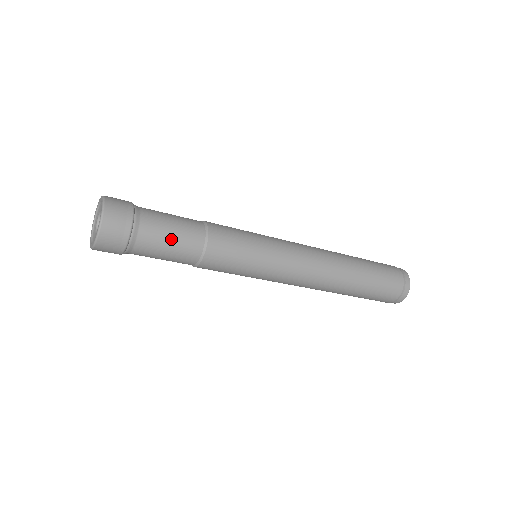
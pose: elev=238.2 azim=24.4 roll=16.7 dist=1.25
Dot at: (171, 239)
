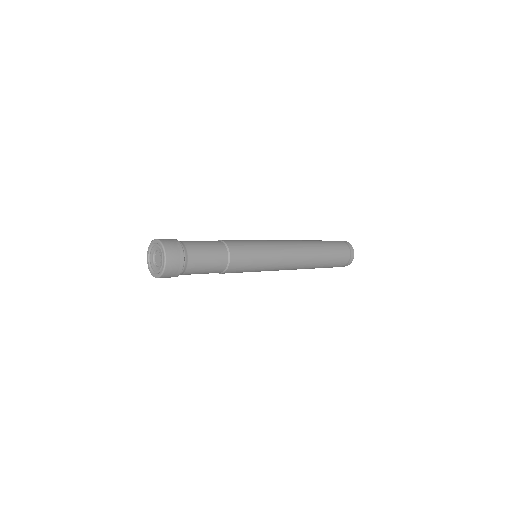
Dot at: (205, 270)
